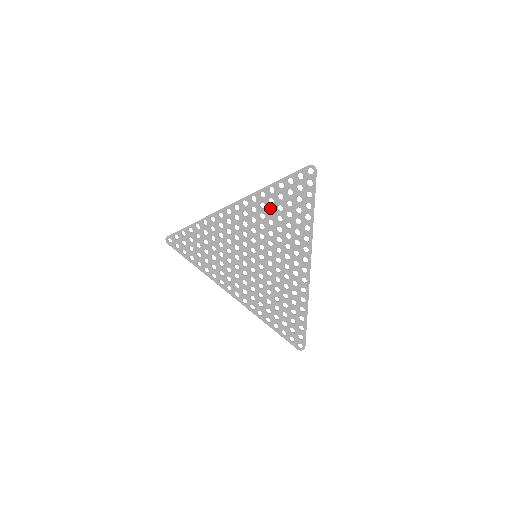
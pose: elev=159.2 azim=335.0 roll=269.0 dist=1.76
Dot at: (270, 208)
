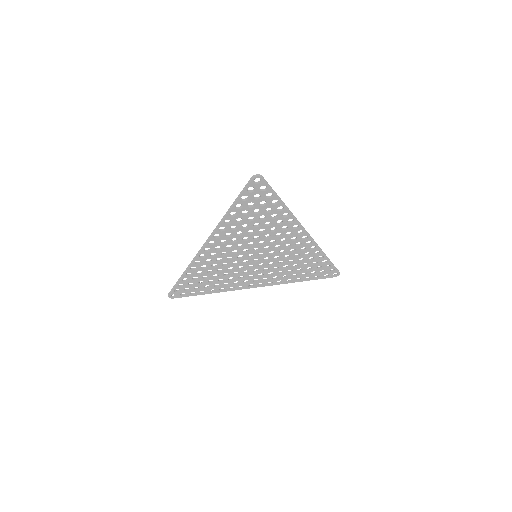
Dot at: occluded
